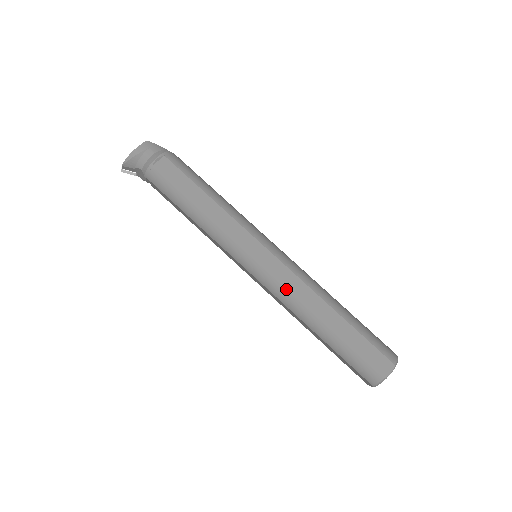
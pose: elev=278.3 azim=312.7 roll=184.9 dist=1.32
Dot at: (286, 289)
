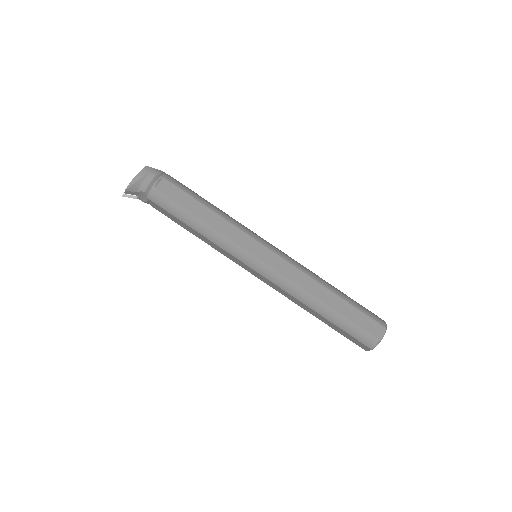
Dot at: (289, 279)
